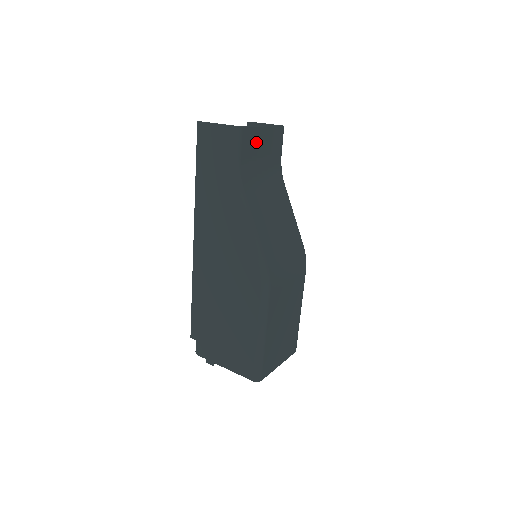
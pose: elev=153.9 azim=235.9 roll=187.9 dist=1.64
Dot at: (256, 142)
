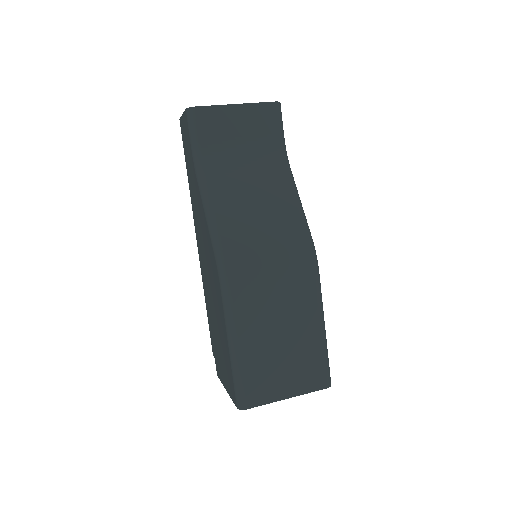
Dot at: (225, 122)
